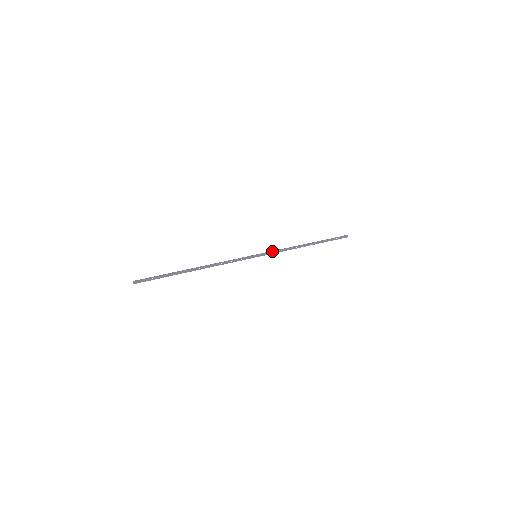
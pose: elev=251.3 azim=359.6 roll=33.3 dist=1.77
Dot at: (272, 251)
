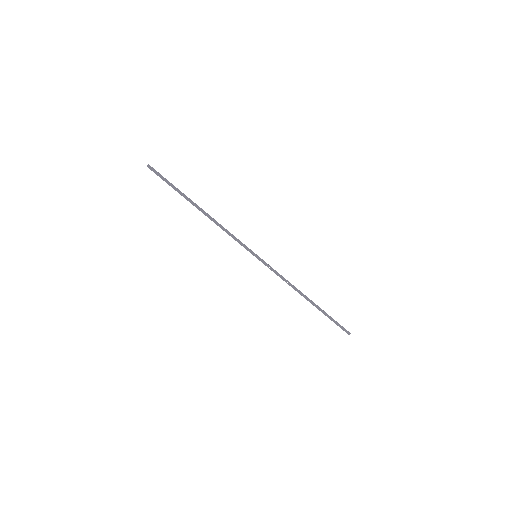
Dot at: occluded
